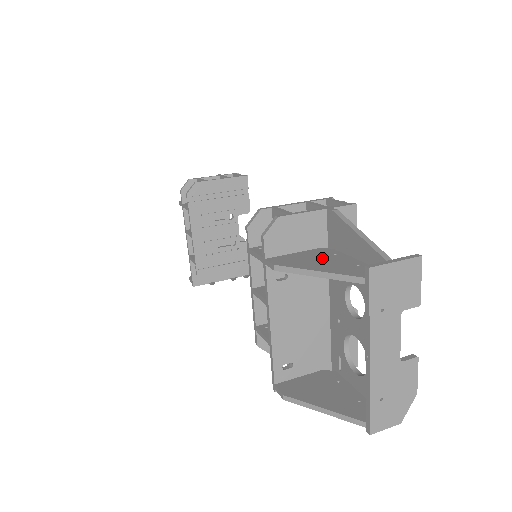
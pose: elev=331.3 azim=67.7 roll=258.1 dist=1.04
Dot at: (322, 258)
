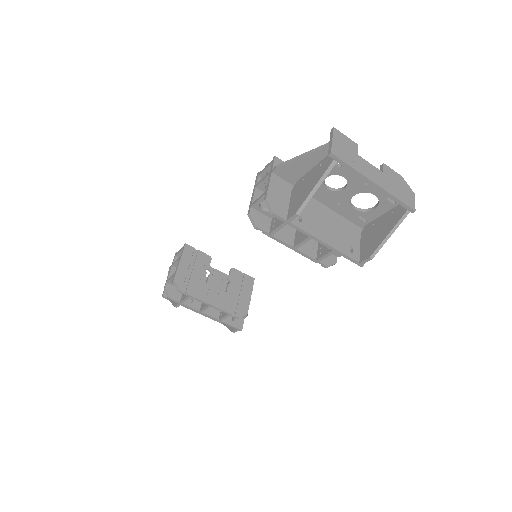
Dot at: (303, 186)
